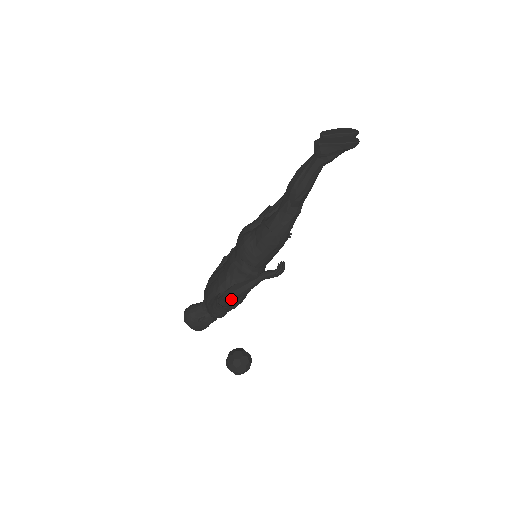
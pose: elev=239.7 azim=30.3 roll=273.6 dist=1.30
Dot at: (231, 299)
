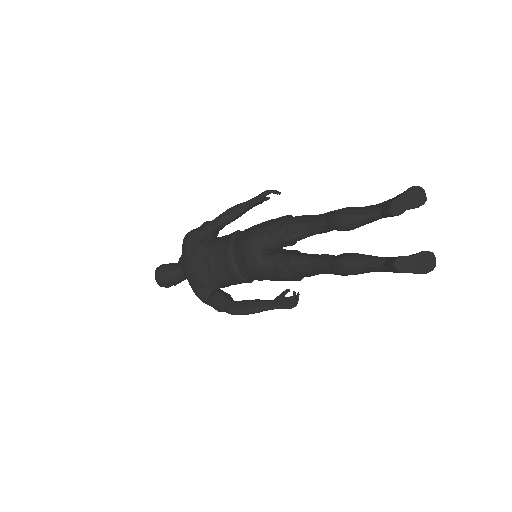
Dot at: occluded
